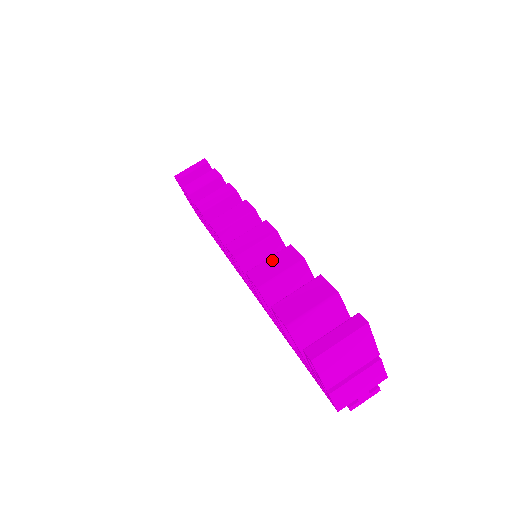
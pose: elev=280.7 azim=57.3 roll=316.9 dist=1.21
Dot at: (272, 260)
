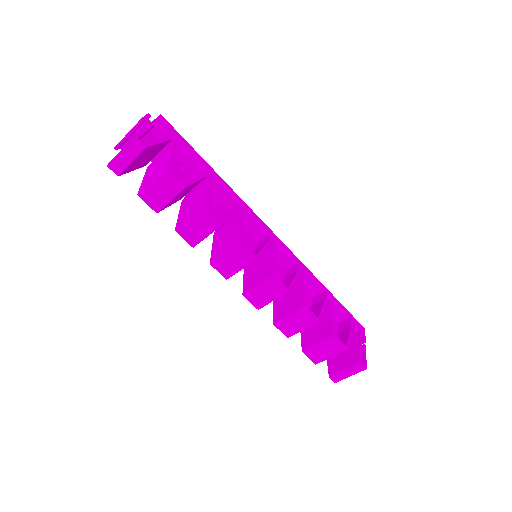
Dot at: (293, 319)
